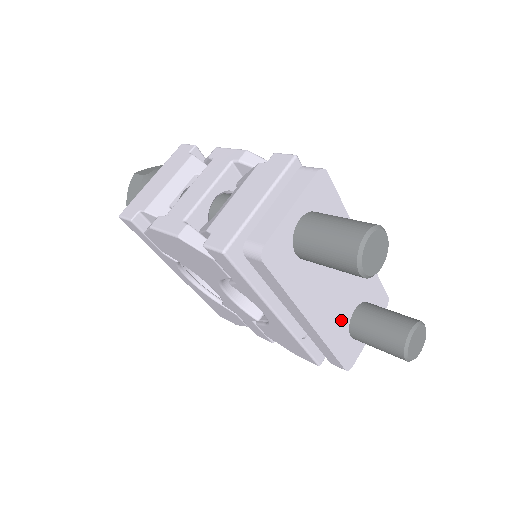
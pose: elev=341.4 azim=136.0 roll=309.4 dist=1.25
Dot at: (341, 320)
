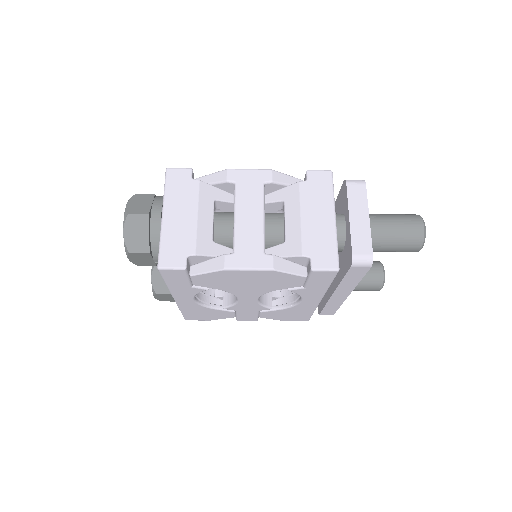
Dot at: occluded
